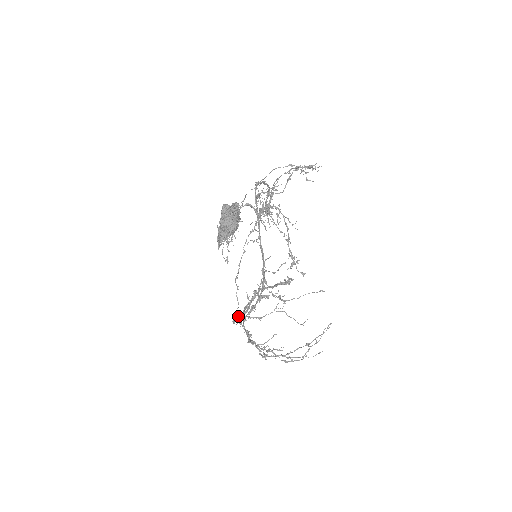
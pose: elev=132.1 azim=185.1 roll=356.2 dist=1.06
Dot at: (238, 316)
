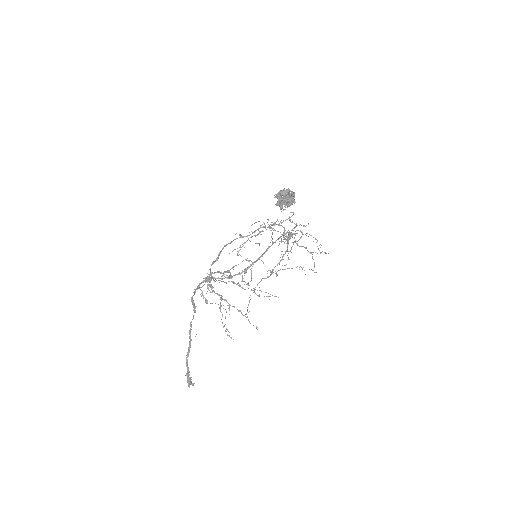
Dot at: occluded
